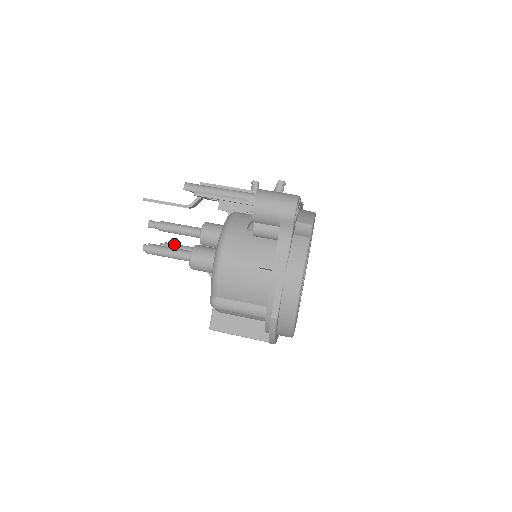
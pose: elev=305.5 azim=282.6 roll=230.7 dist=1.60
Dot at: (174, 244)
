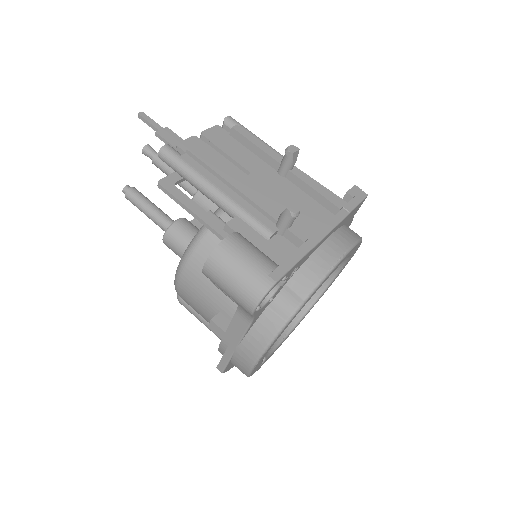
Dot at: occluded
